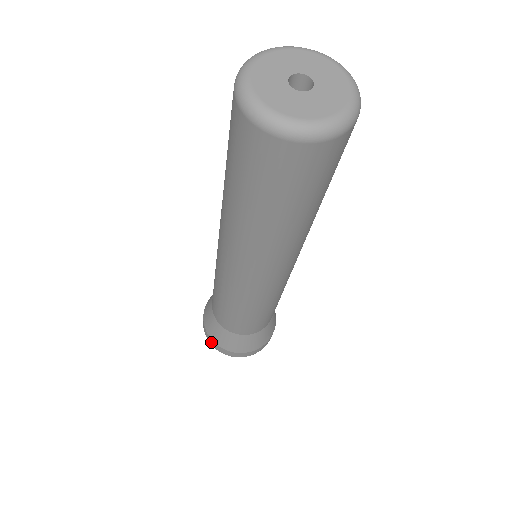
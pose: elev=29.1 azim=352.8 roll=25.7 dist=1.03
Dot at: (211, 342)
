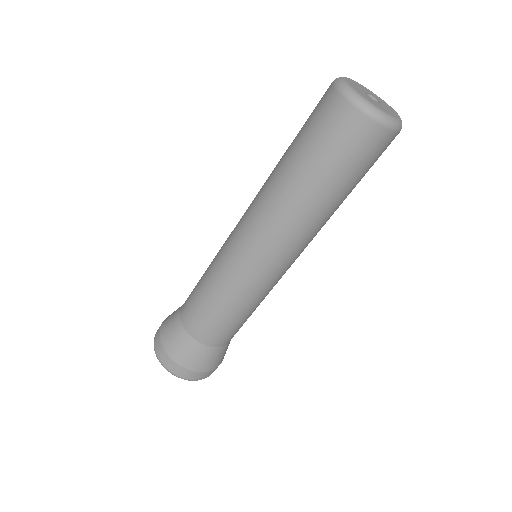
Dot at: (159, 327)
